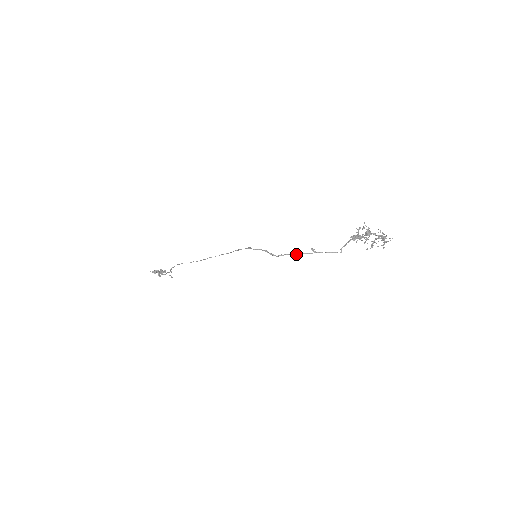
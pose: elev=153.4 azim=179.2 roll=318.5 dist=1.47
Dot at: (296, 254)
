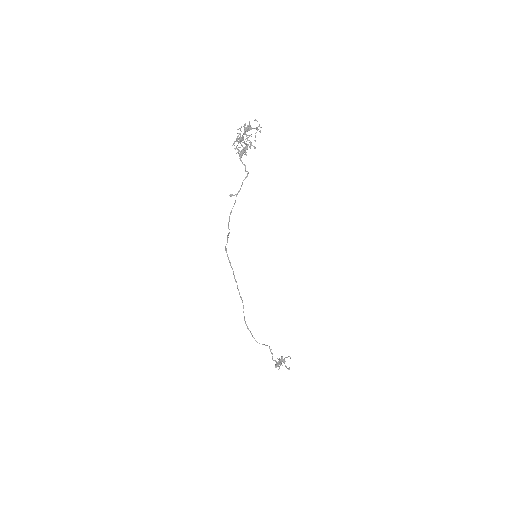
Dot at: (231, 212)
